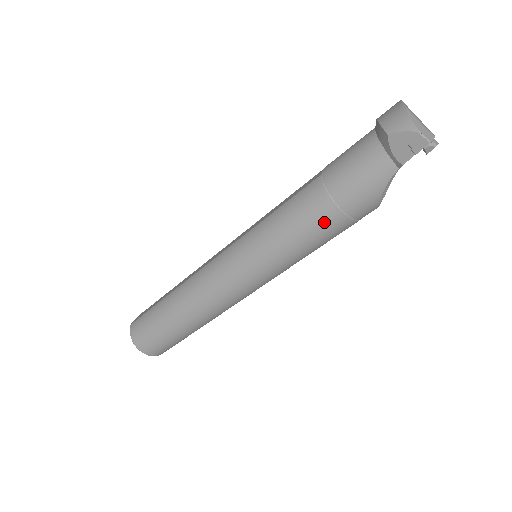
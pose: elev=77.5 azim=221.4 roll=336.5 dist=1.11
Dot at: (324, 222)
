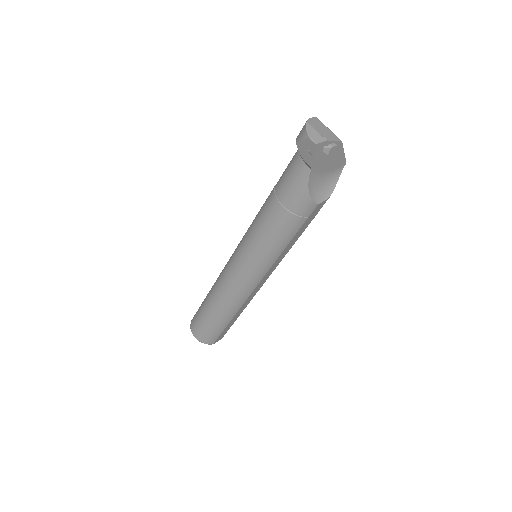
Dot at: (277, 219)
